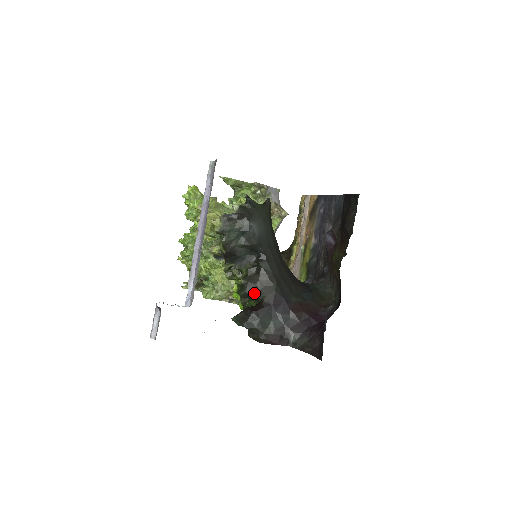
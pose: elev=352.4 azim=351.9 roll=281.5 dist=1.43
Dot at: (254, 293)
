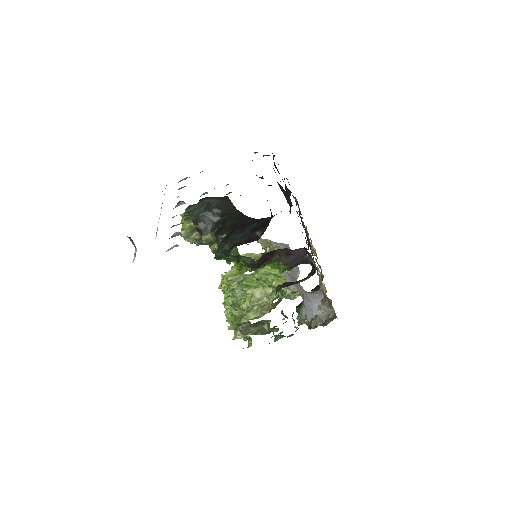
Dot at: (225, 234)
